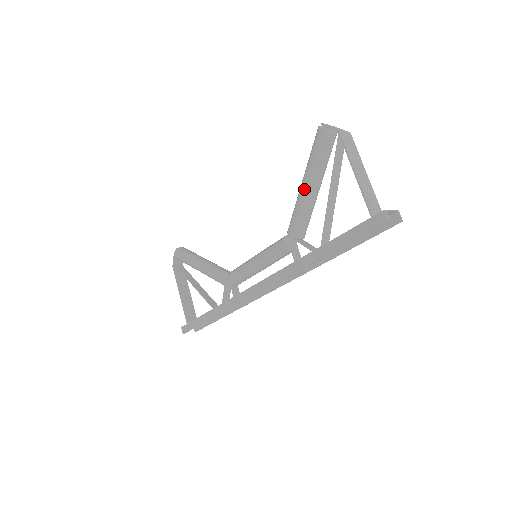
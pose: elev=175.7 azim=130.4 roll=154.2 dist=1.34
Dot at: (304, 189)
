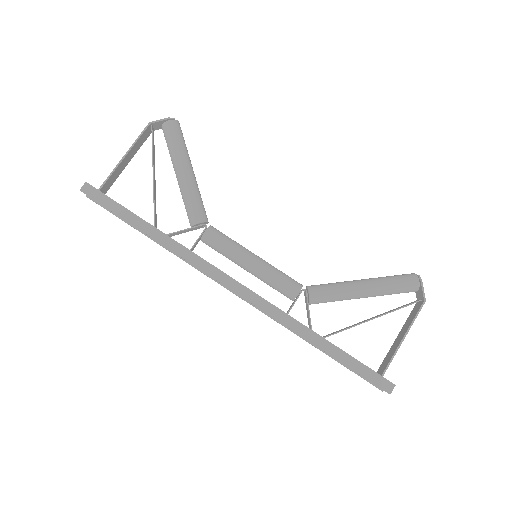
Dot at: (361, 290)
